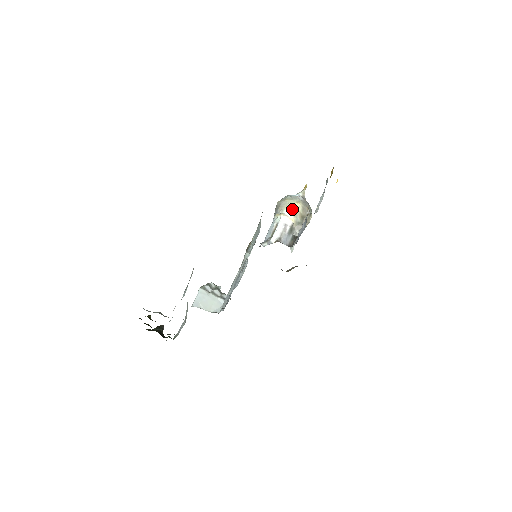
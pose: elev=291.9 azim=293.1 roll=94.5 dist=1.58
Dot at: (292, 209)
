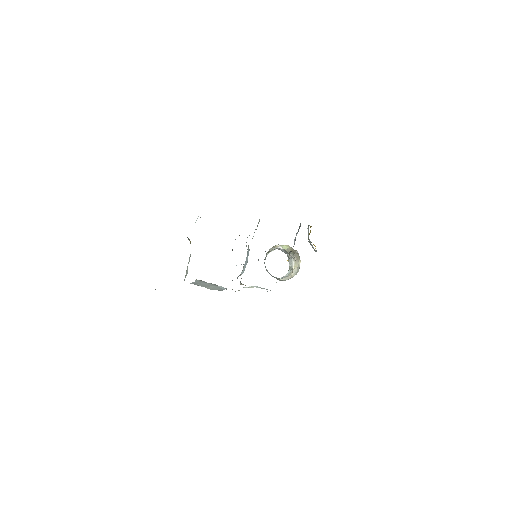
Dot at: (282, 247)
